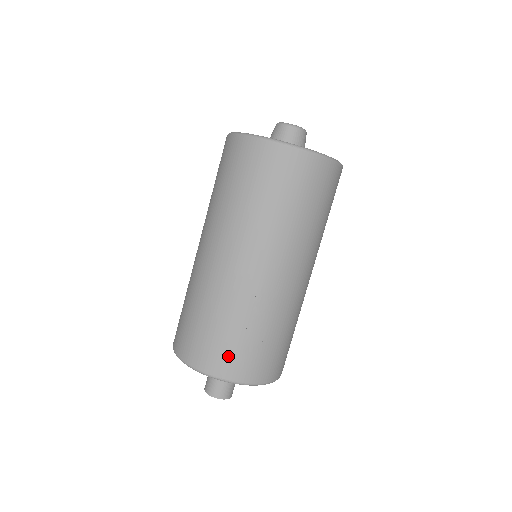
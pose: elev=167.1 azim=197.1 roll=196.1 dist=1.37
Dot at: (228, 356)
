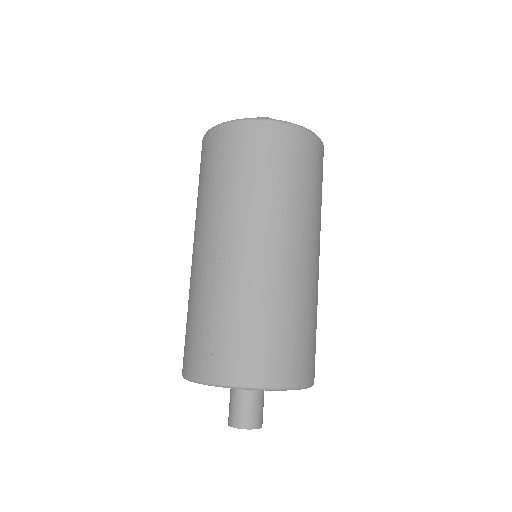
Dot at: (200, 351)
